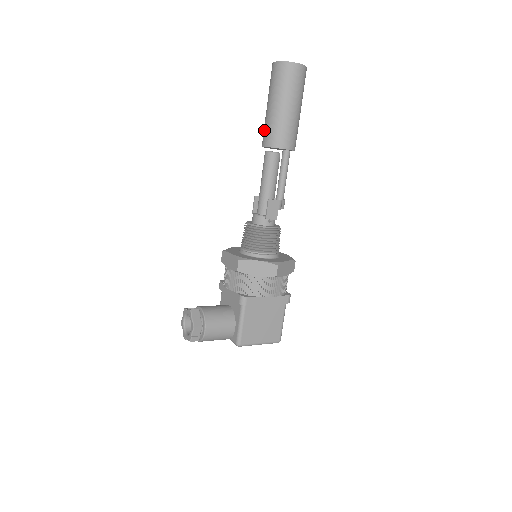
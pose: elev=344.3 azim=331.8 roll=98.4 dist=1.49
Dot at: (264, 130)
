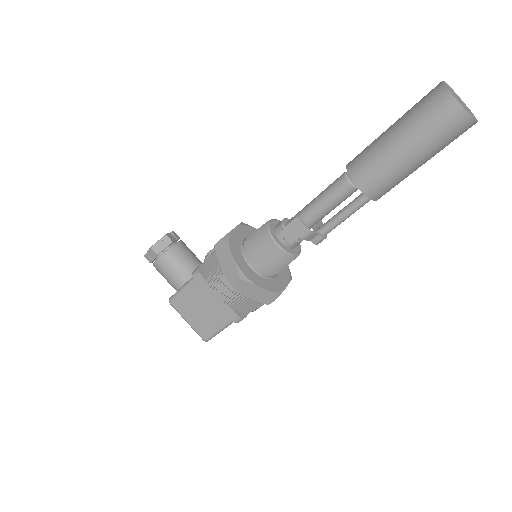
Dot at: (365, 148)
